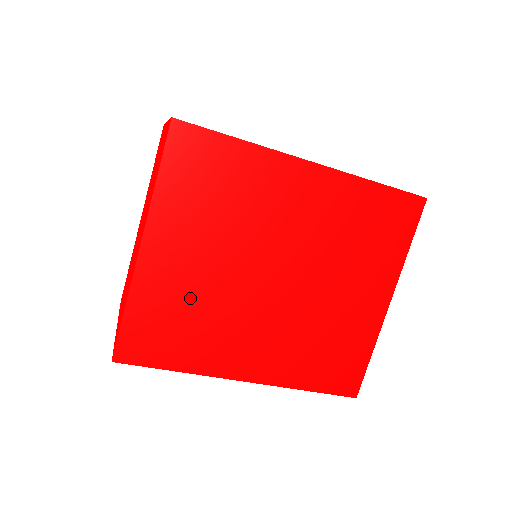
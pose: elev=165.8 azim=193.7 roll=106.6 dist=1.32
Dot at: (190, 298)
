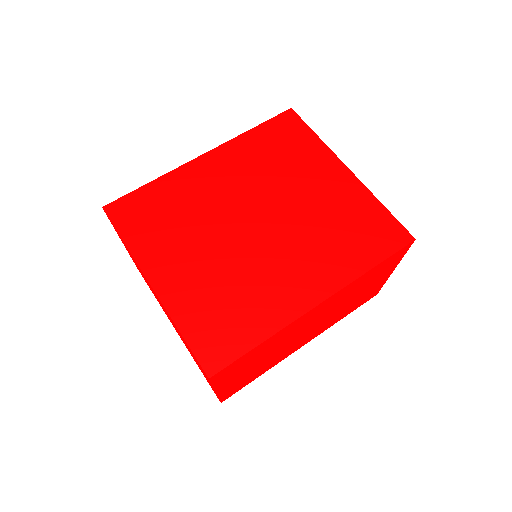
Dot at: (216, 286)
